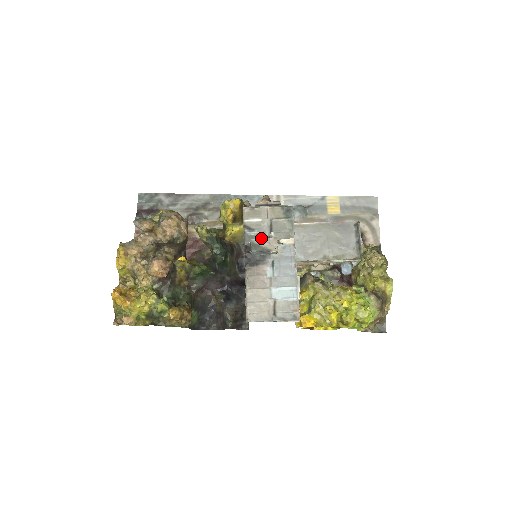
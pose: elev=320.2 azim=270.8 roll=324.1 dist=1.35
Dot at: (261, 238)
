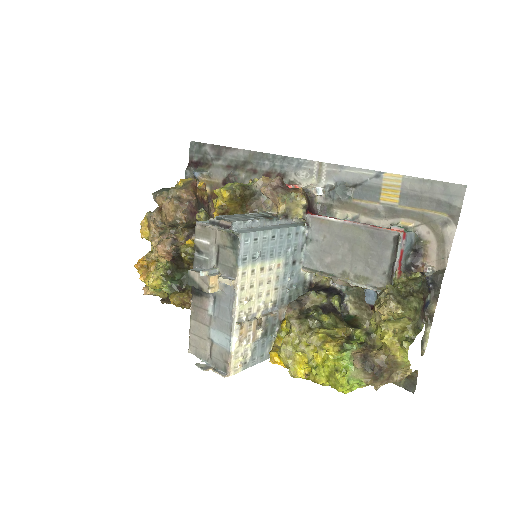
Dot at: (196, 272)
